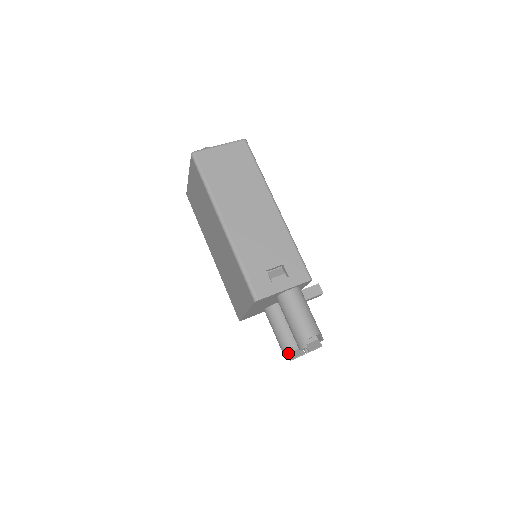
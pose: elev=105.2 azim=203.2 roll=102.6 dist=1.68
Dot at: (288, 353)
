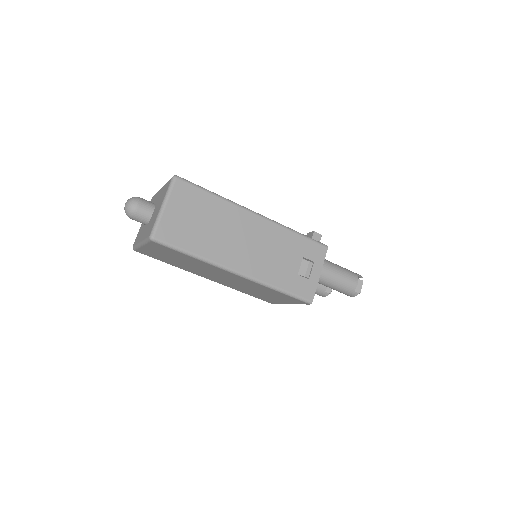
Dot at: (326, 294)
